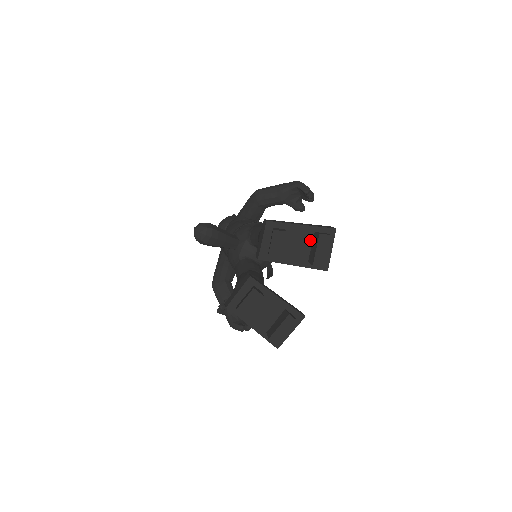
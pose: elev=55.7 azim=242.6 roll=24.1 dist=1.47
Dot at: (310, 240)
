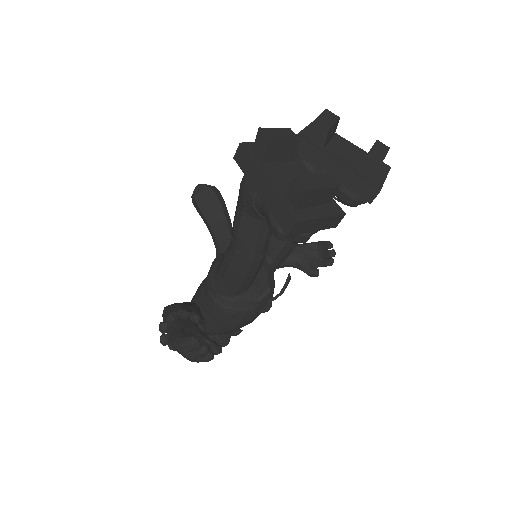
Dot at: (360, 158)
